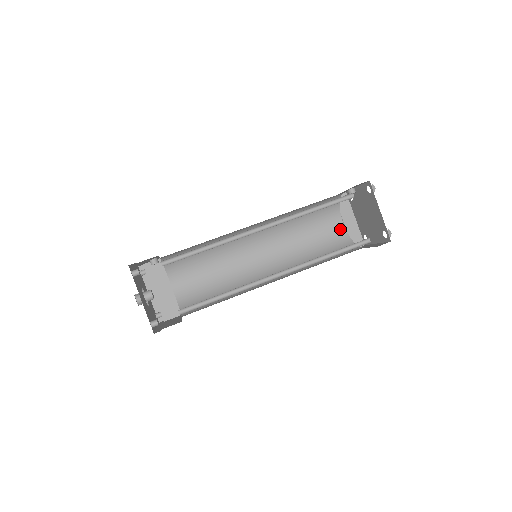
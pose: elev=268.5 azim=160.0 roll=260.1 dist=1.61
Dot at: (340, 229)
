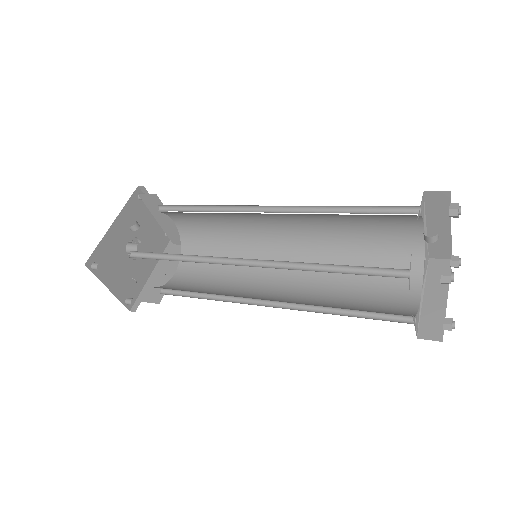
Dot at: (415, 234)
